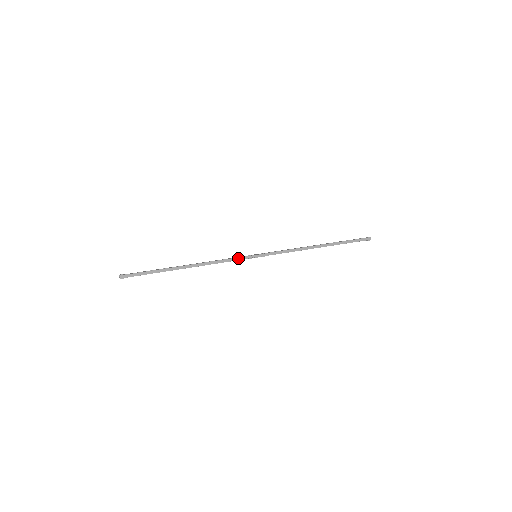
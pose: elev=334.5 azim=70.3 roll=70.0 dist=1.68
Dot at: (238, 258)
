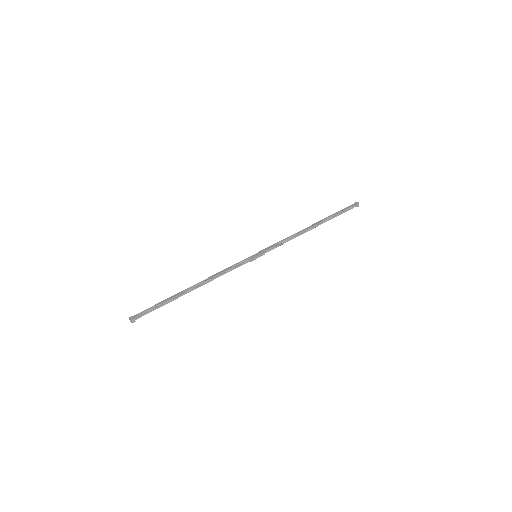
Dot at: (240, 264)
